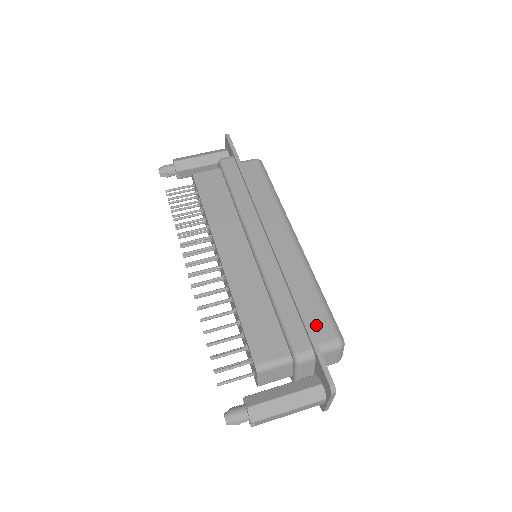
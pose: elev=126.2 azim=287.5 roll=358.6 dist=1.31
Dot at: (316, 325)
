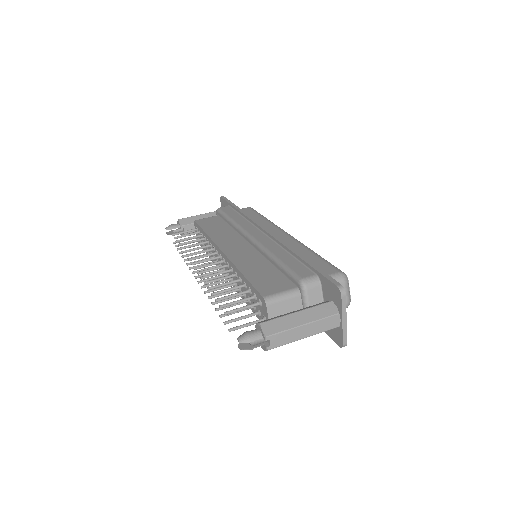
Dot at: occluded
